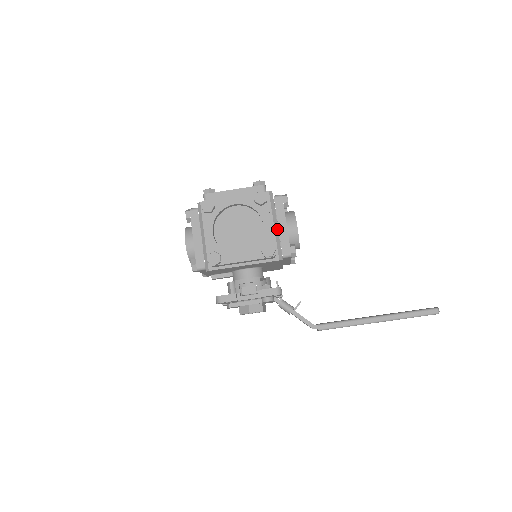
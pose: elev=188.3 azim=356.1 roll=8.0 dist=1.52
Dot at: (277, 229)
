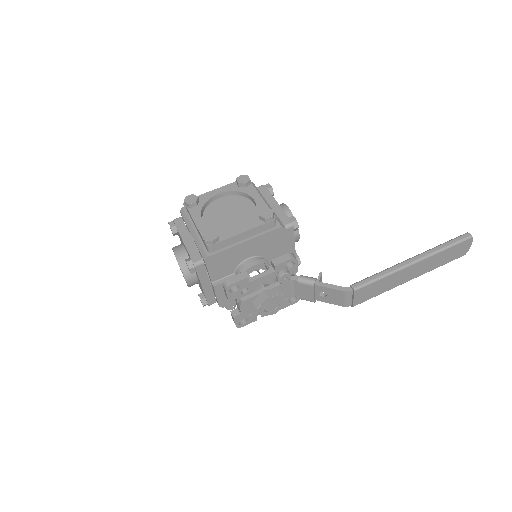
Dot at: (269, 206)
